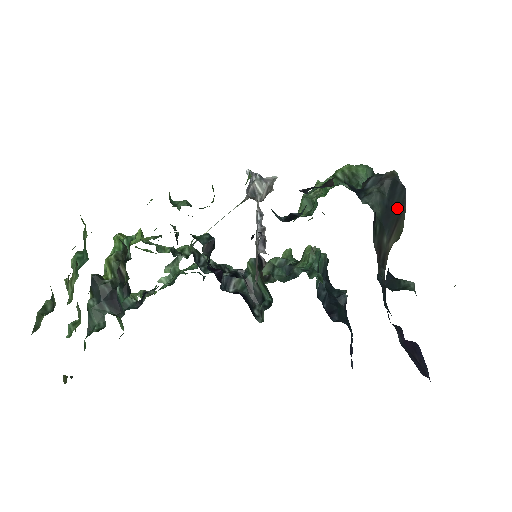
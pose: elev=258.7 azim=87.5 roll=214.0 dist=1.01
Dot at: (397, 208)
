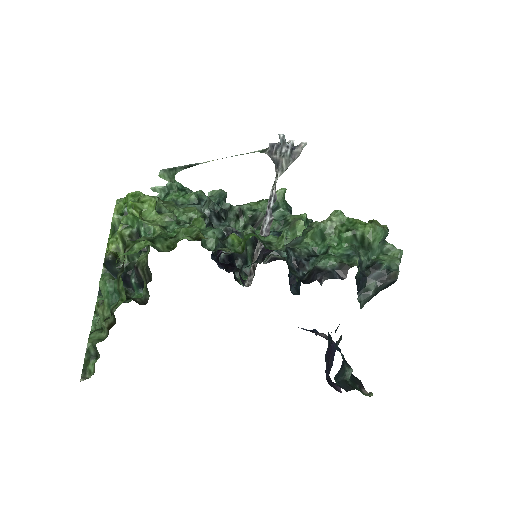
Dot at: (381, 290)
